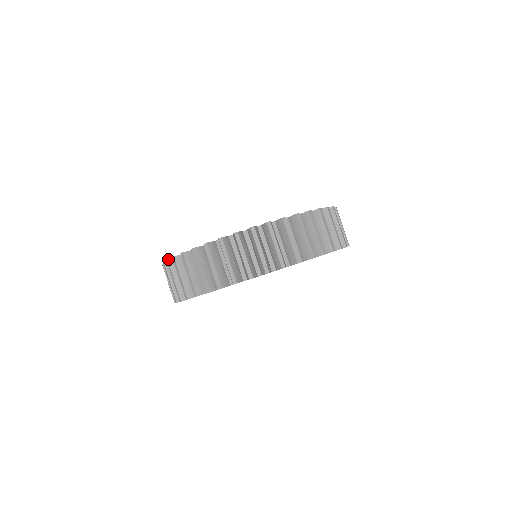
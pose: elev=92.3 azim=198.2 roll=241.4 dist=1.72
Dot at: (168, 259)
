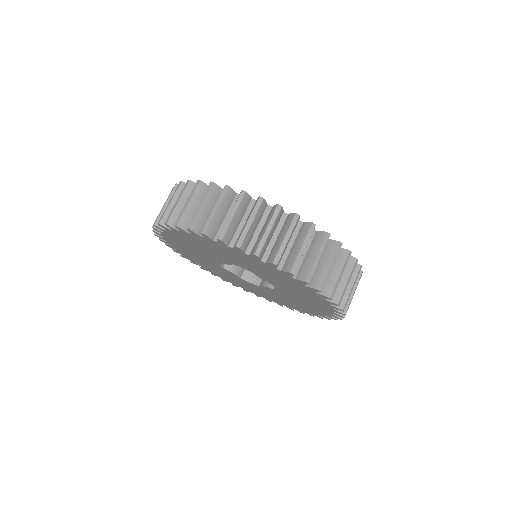
Dot at: occluded
